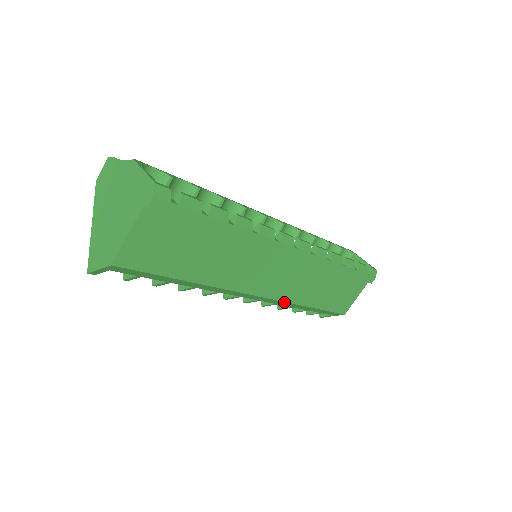
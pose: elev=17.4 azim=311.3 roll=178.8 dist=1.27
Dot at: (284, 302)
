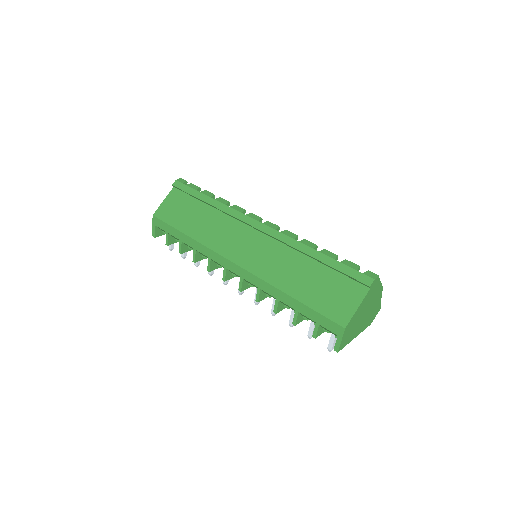
Dot at: (259, 279)
